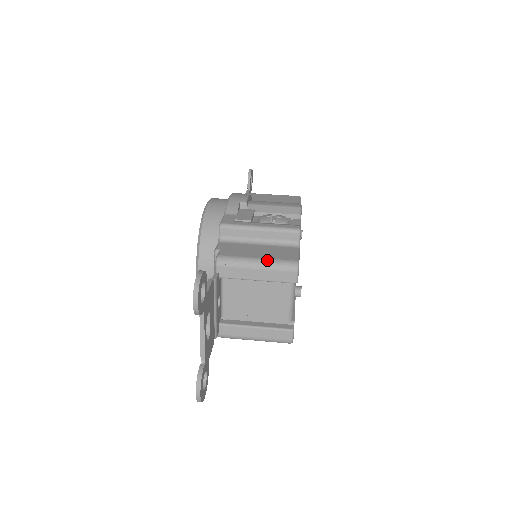
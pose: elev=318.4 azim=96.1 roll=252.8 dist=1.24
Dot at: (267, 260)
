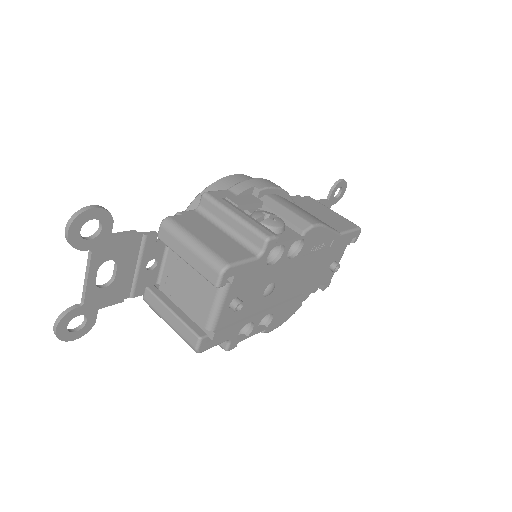
Dot at: (203, 246)
